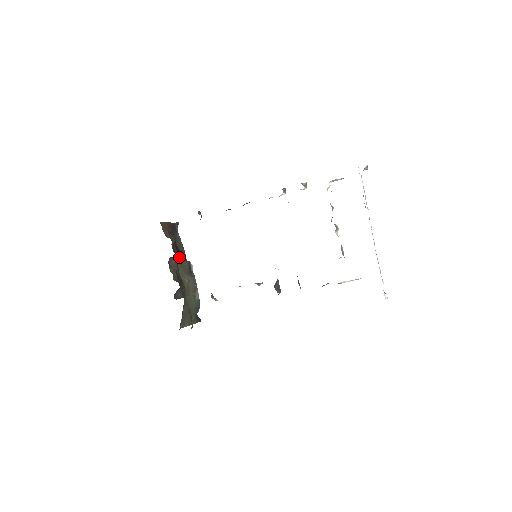
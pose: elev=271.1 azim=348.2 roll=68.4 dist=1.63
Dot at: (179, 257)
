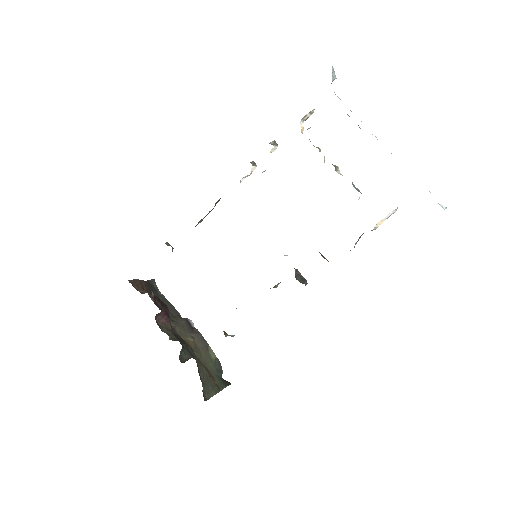
Dot at: (170, 316)
